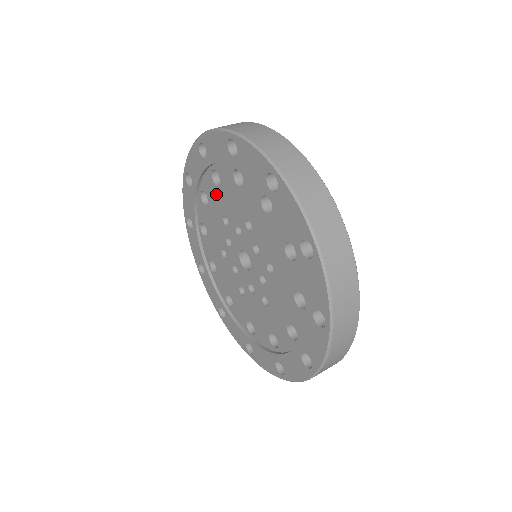
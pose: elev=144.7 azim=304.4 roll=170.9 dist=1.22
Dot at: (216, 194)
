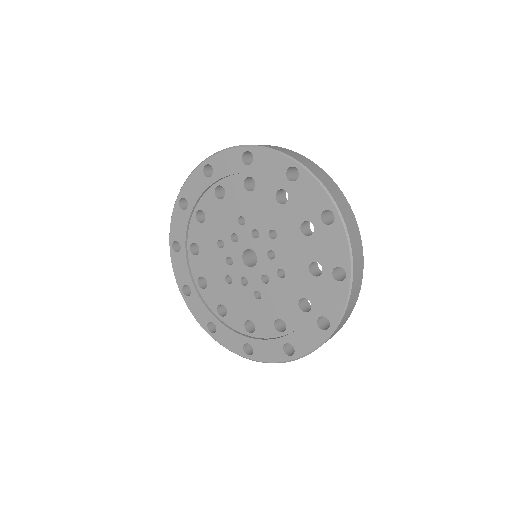
Dot at: (205, 230)
